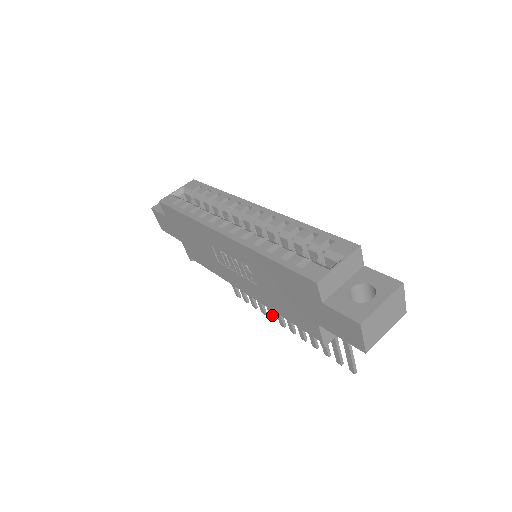
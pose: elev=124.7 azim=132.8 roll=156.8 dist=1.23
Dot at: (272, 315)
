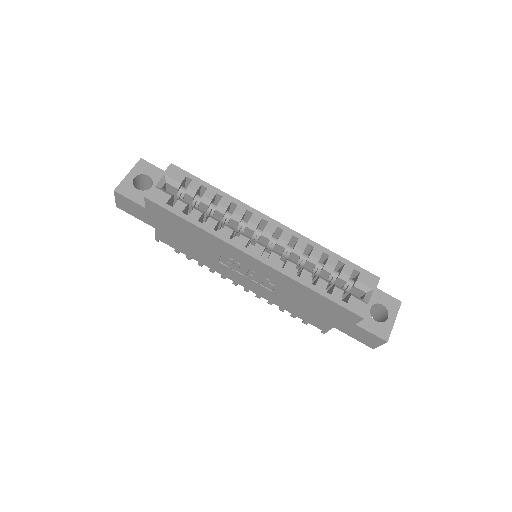
Dot at: occluded
